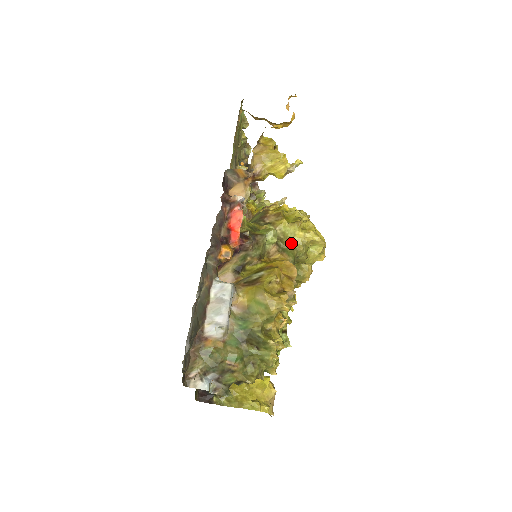
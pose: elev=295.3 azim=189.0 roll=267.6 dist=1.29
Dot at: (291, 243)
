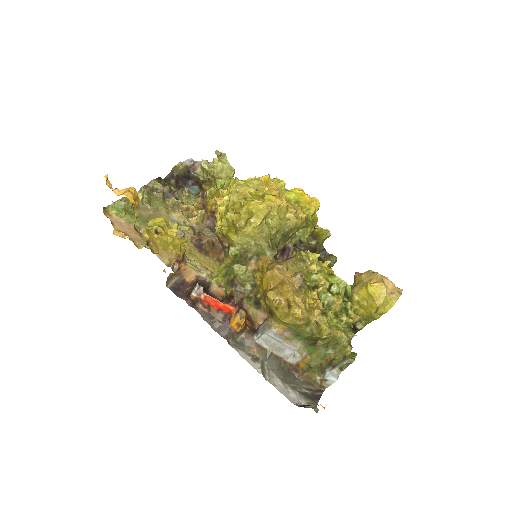
Dot at: (255, 241)
